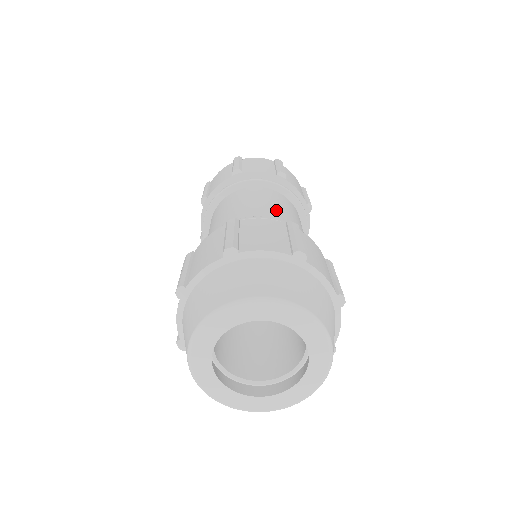
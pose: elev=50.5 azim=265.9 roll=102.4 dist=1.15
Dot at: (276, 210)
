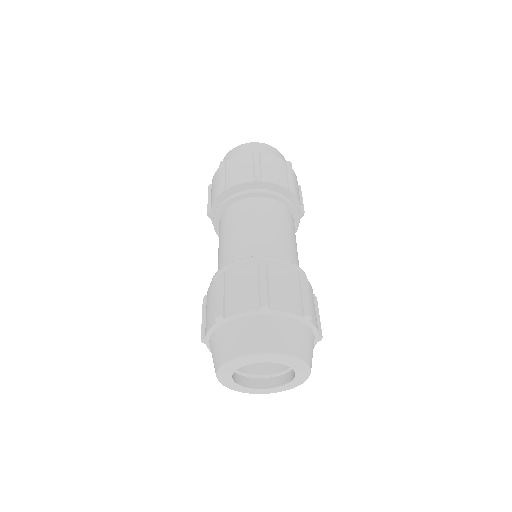
Dot at: (286, 238)
